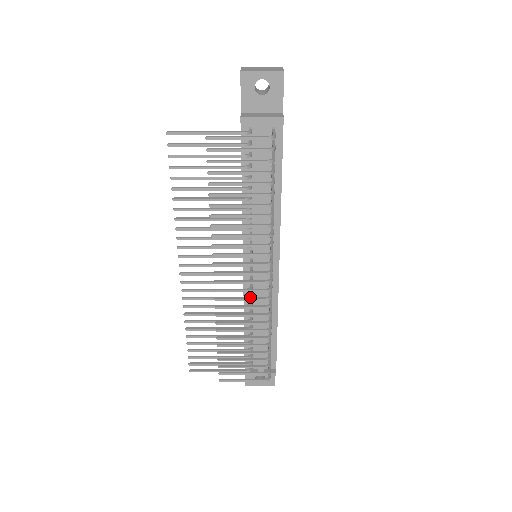
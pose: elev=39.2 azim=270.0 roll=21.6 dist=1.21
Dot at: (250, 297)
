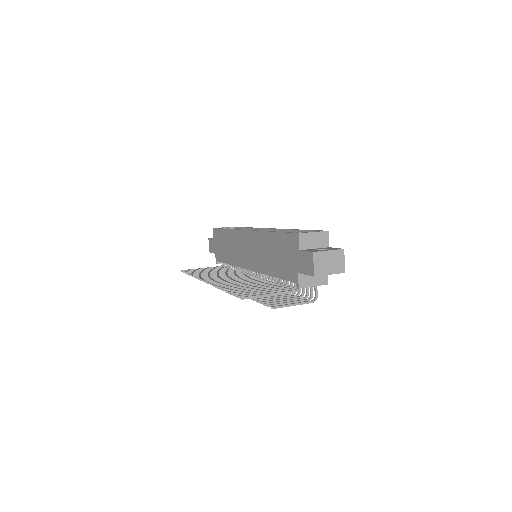
Dot at: occluded
